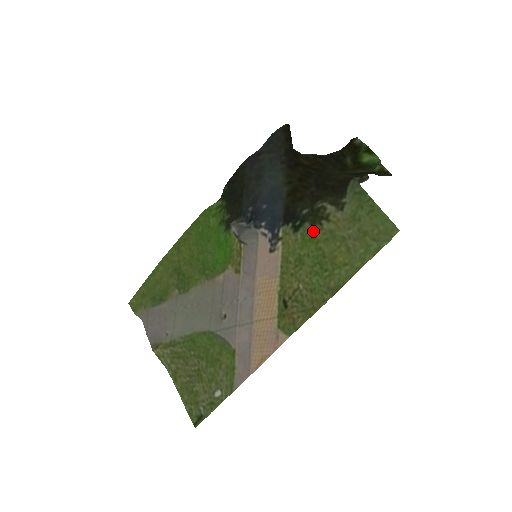
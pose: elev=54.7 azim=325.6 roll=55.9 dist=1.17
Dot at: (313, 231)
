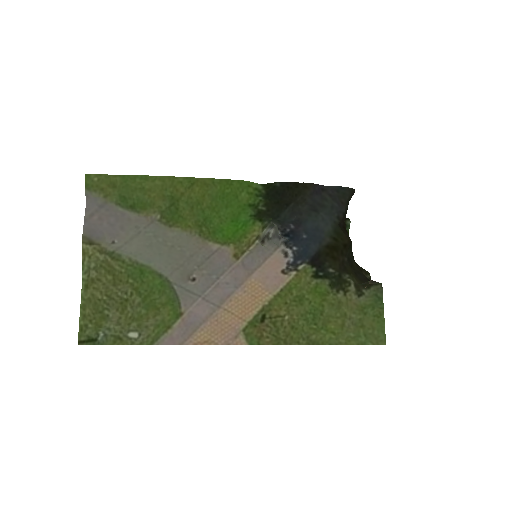
Dot at: (328, 290)
